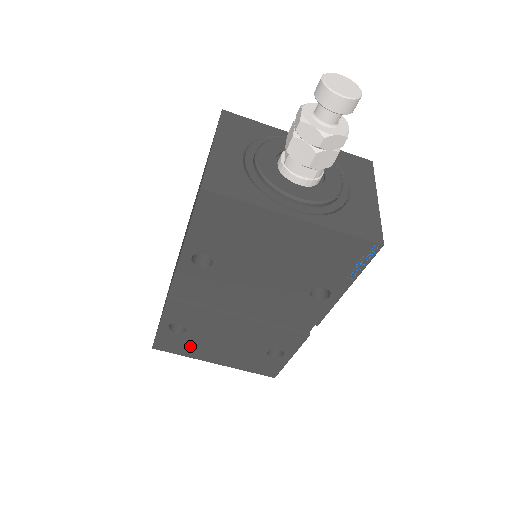
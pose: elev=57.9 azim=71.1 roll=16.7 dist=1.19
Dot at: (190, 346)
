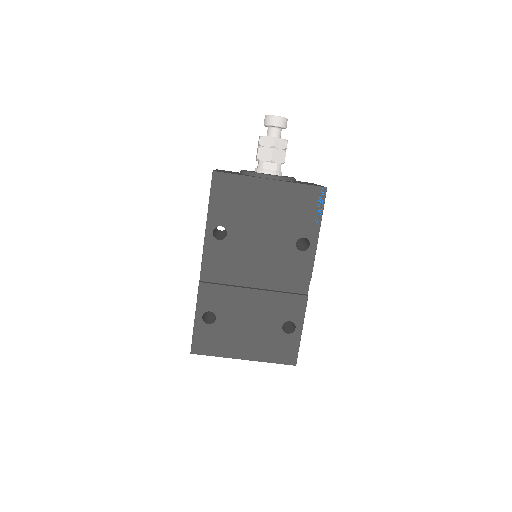
Dot at: (221, 340)
